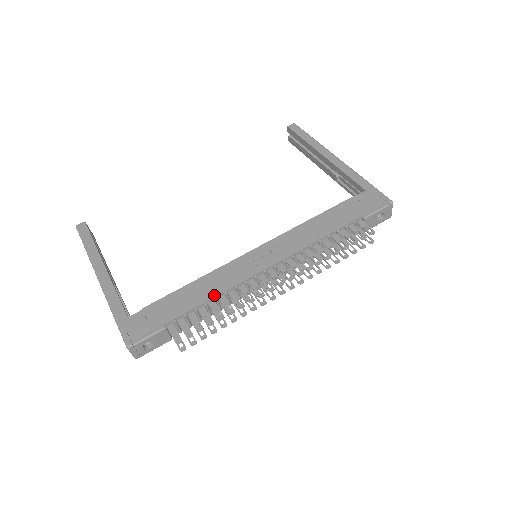
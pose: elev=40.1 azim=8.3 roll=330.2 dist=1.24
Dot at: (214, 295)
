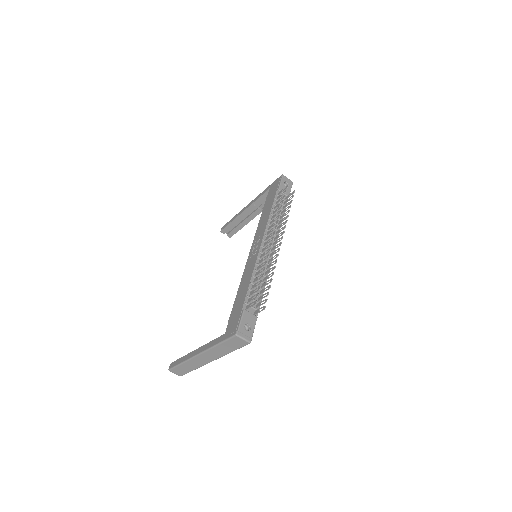
Dot at: (251, 277)
